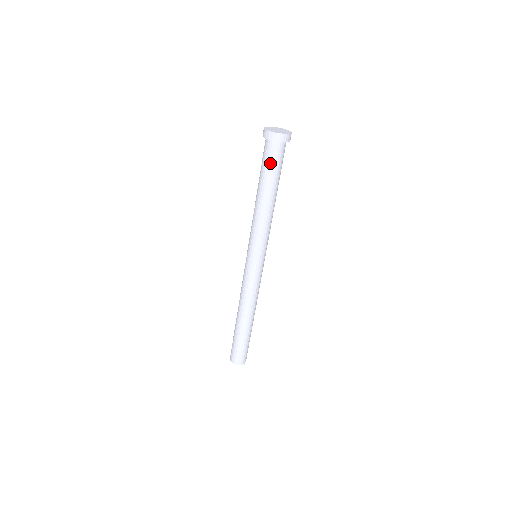
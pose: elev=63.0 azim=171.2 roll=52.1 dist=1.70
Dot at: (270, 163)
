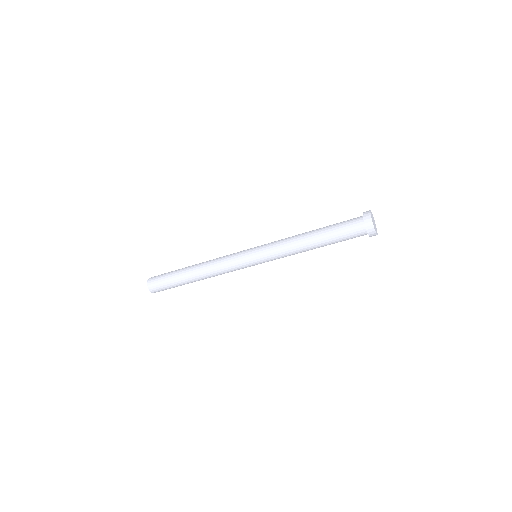
Dot at: (345, 231)
